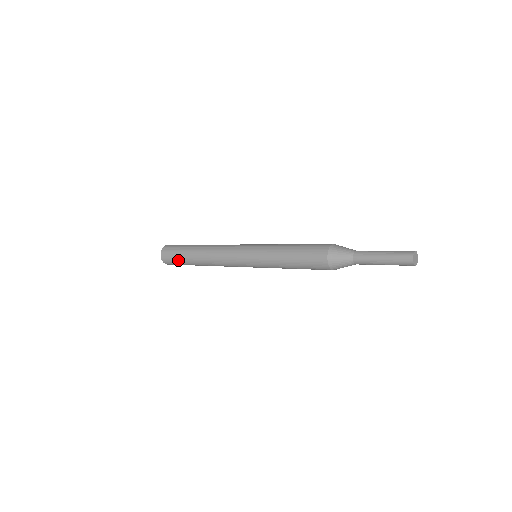
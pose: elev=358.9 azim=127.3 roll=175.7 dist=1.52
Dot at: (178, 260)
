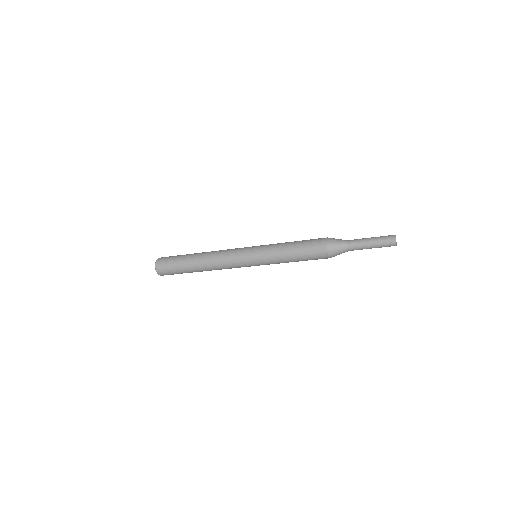
Dot at: (176, 269)
